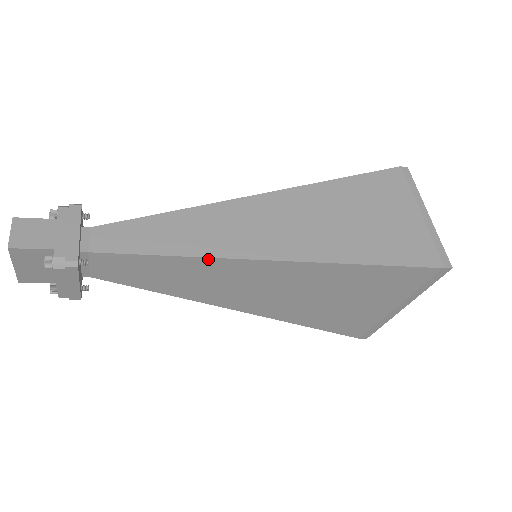
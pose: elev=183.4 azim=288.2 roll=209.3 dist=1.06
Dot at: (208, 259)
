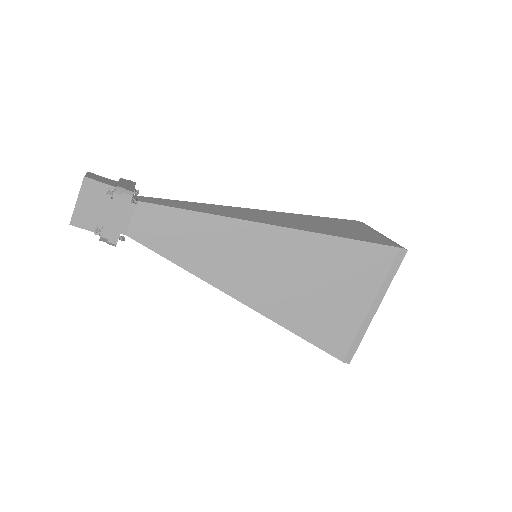
Dot at: (227, 219)
